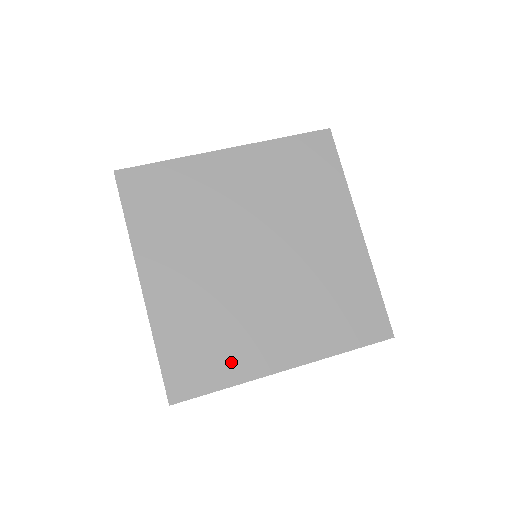
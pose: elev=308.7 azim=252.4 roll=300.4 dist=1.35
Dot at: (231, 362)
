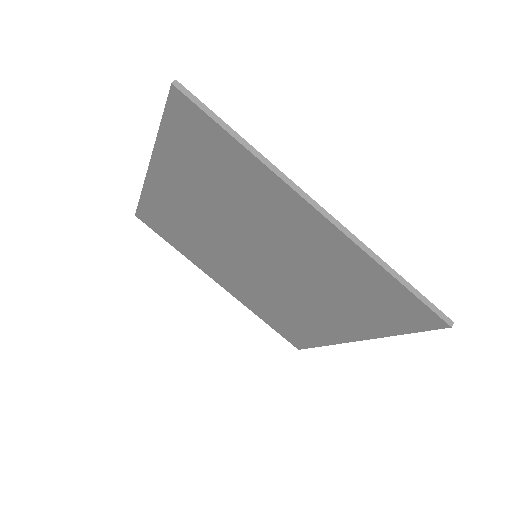
Dot at: (186, 249)
